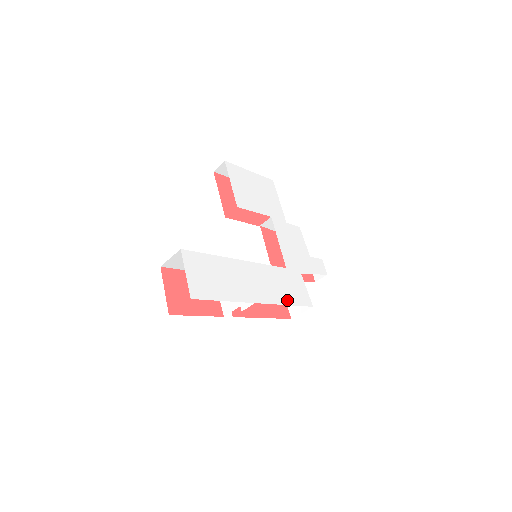
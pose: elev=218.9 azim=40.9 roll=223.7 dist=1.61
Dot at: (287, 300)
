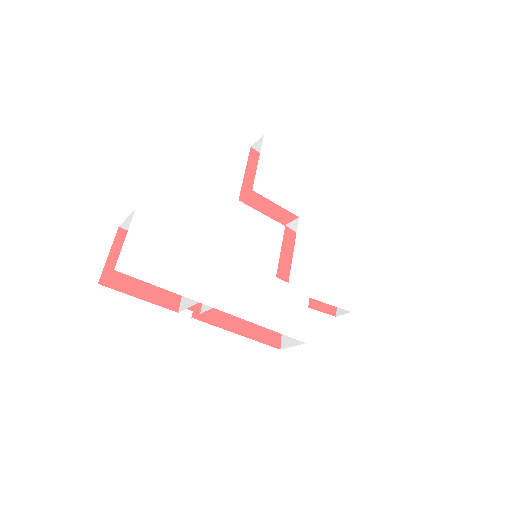
Dot at: (268, 321)
